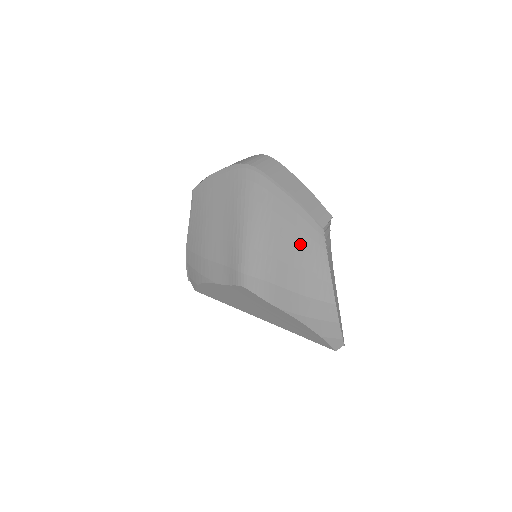
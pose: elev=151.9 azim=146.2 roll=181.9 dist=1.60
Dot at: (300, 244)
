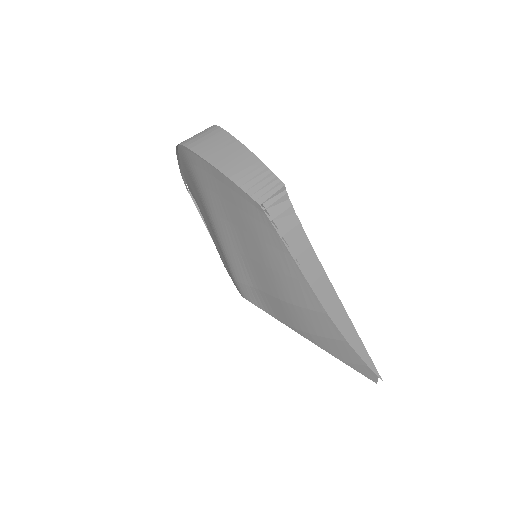
Dot at: (256, 233)
